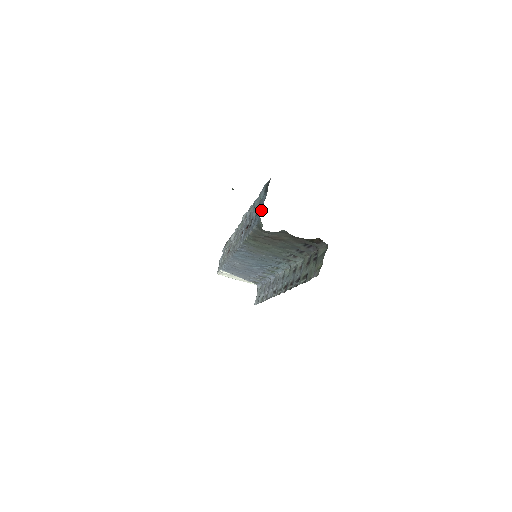
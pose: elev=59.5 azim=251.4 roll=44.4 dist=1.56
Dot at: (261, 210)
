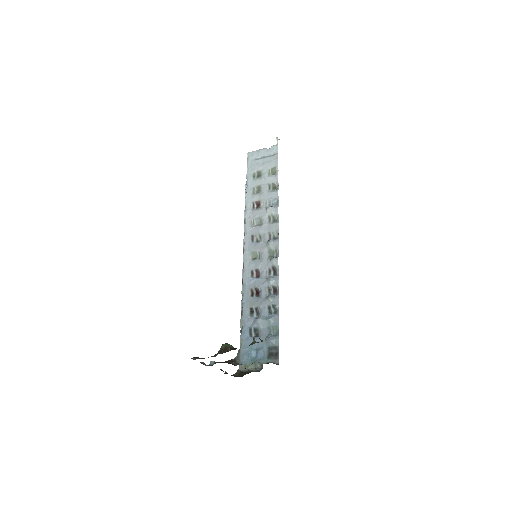
Dot at: (251, 355)
